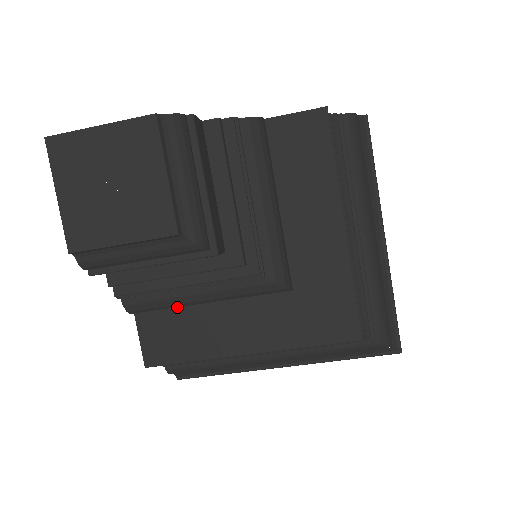
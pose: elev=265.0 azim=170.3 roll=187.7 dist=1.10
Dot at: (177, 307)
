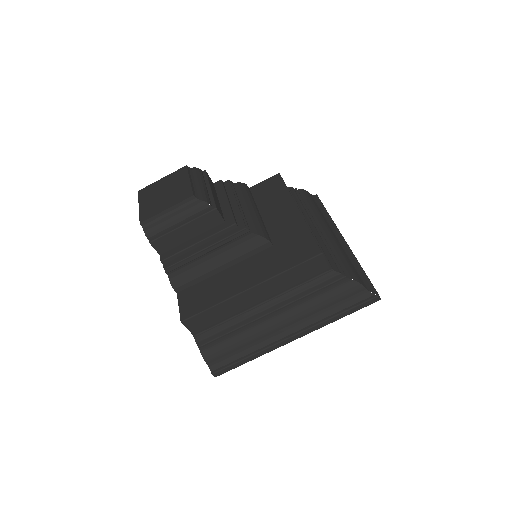
Dot at: (203, 280)
